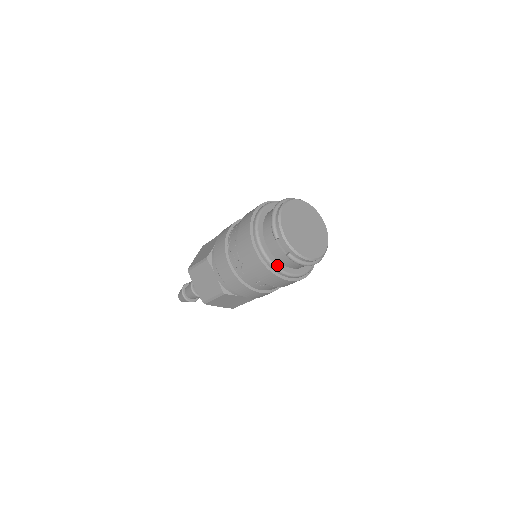
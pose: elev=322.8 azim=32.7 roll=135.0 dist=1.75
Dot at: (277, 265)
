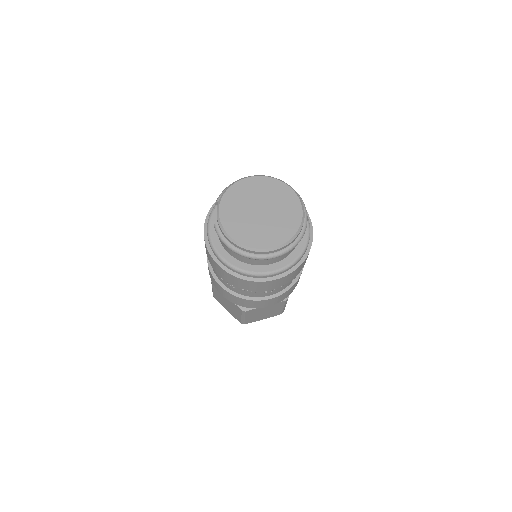
Dot at: (213, 240)
